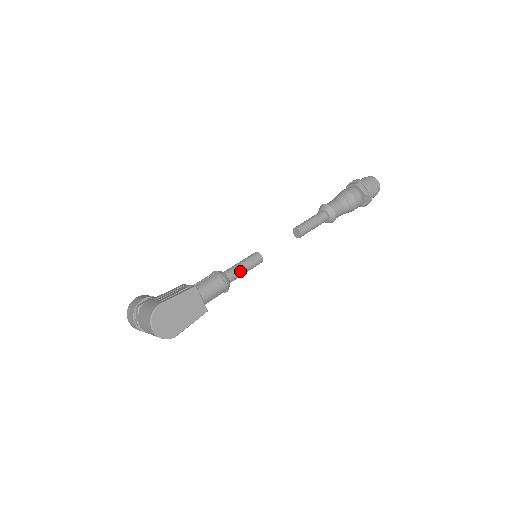
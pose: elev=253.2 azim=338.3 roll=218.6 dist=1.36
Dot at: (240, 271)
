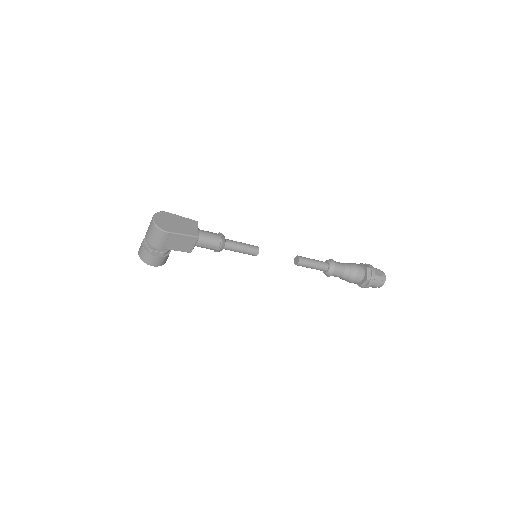
Dot at: (237, 243)
